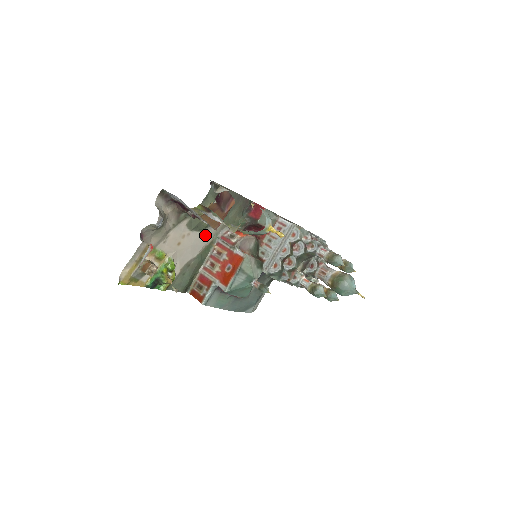
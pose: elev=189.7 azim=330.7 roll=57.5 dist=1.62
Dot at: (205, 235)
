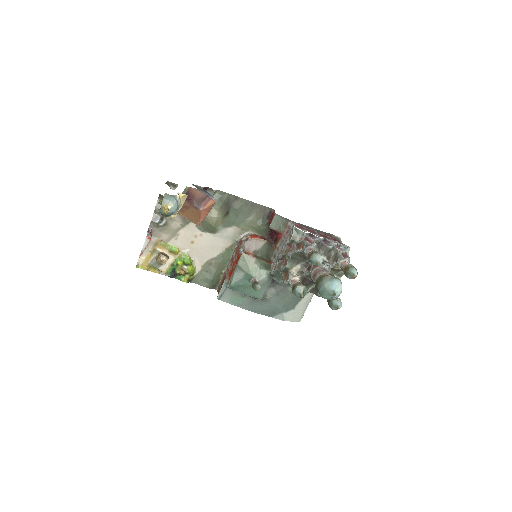
Dot at: (222, 238)
